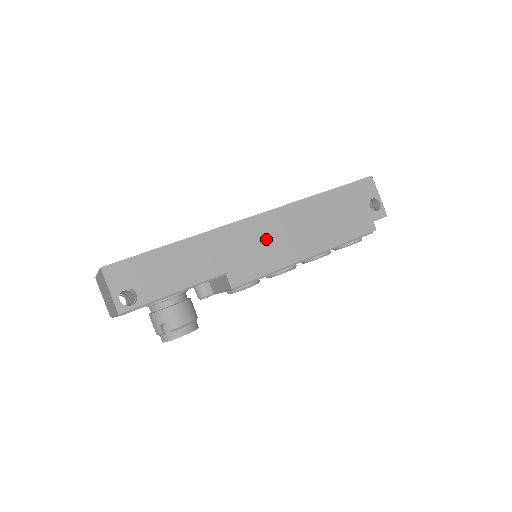
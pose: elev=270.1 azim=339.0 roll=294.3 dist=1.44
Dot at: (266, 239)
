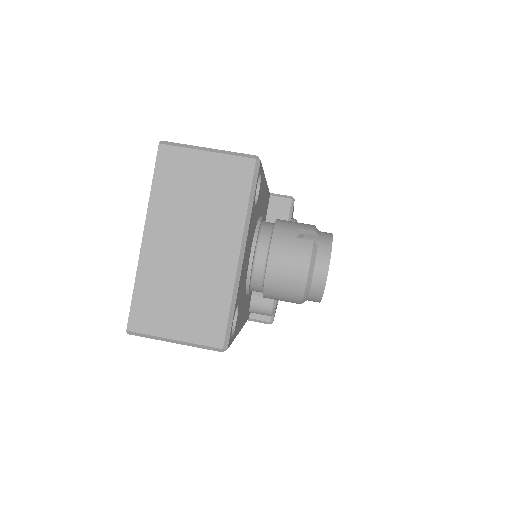
Dot at: occluded
